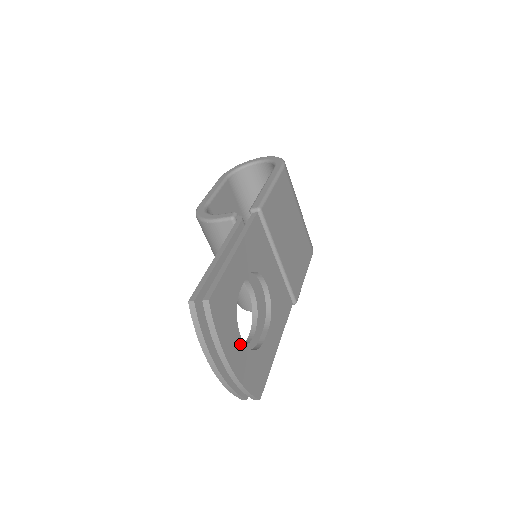
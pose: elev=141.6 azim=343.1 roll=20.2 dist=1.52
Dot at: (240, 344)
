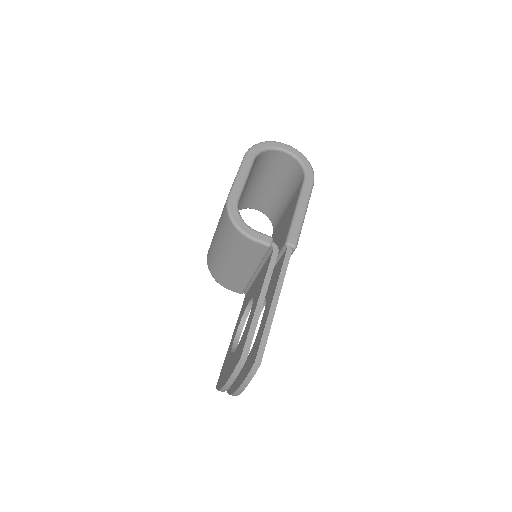
Dot at: occluded
